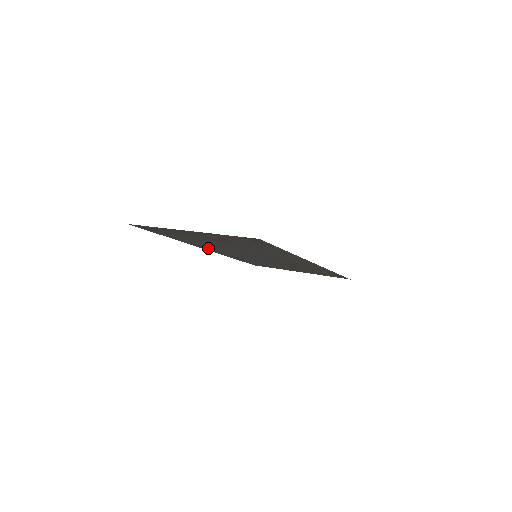
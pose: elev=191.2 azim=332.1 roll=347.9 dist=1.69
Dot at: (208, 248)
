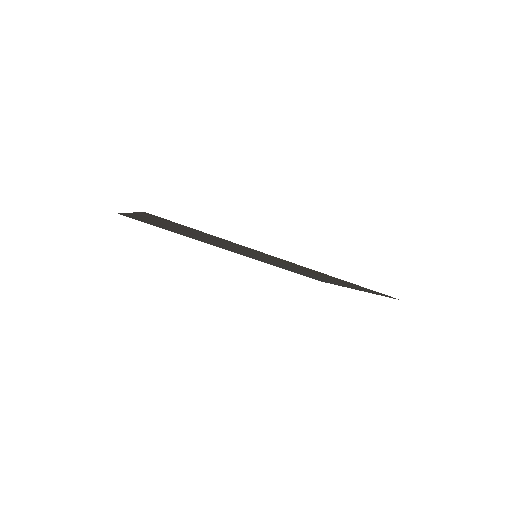
Dot at: (224, 248)
